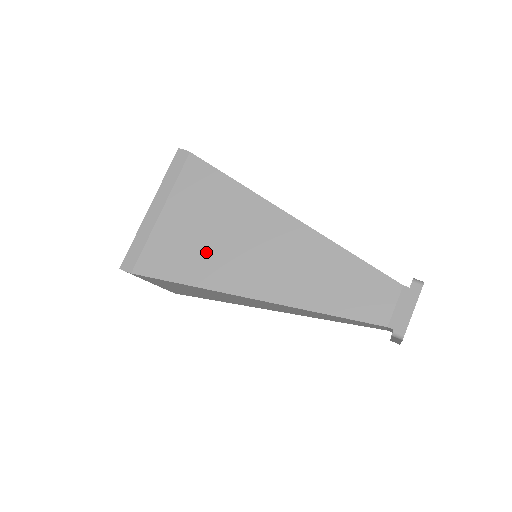
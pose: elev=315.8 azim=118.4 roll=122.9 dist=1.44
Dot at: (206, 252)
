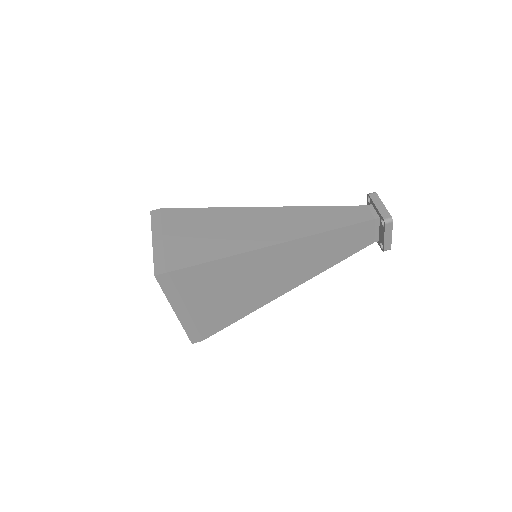
Dot at: (239, 300)
